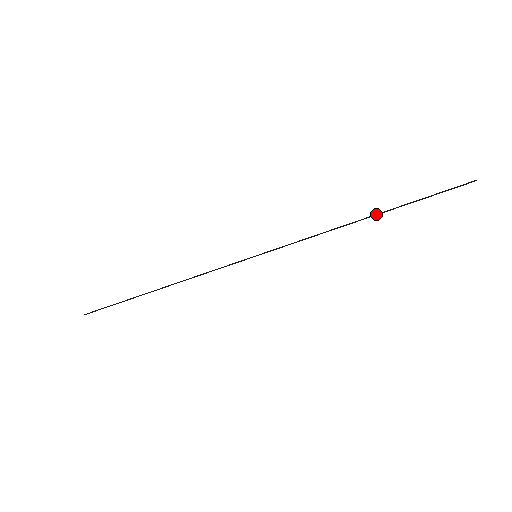
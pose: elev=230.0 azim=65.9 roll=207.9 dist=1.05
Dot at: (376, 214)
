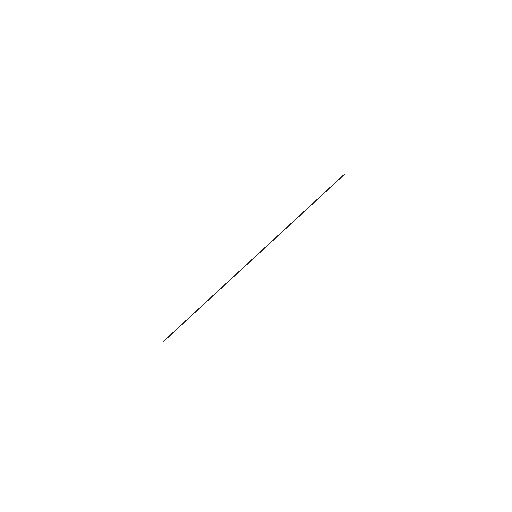
Dot at: (308, 207)
